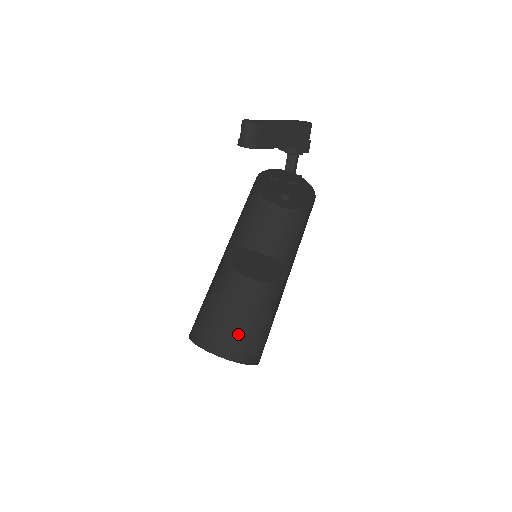
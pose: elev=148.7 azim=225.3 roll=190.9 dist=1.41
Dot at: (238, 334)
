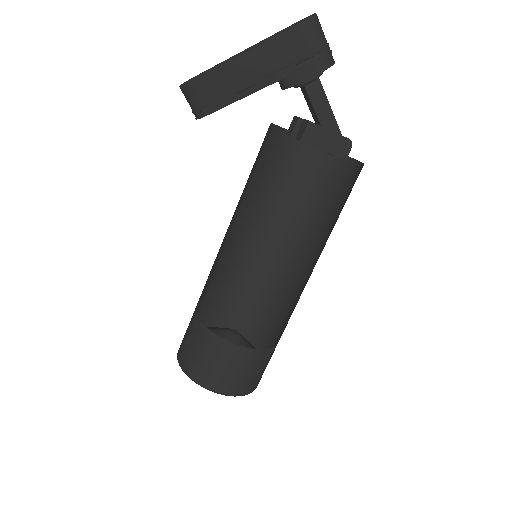
Dot at: (188, 360)
